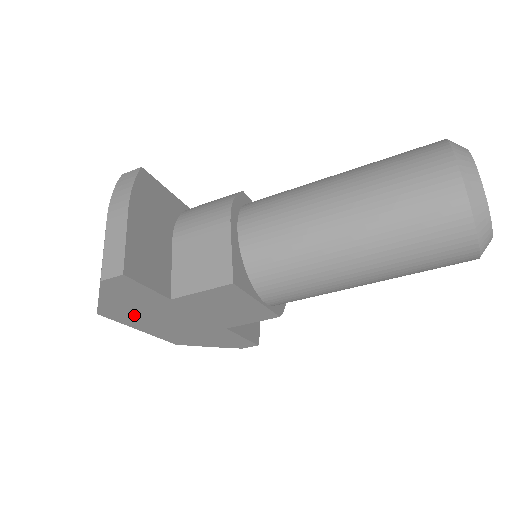
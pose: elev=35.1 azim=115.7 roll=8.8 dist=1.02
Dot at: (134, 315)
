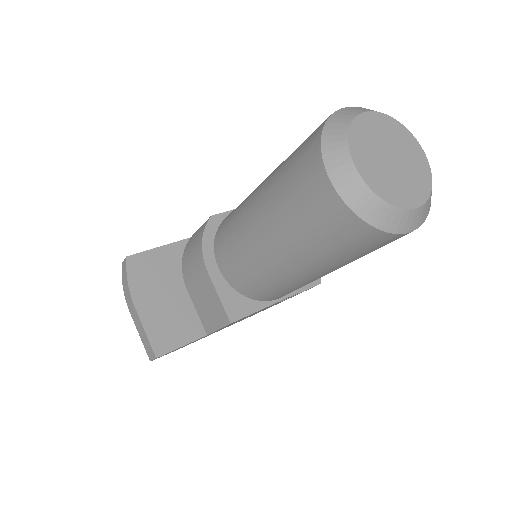
Dot at: occluded
